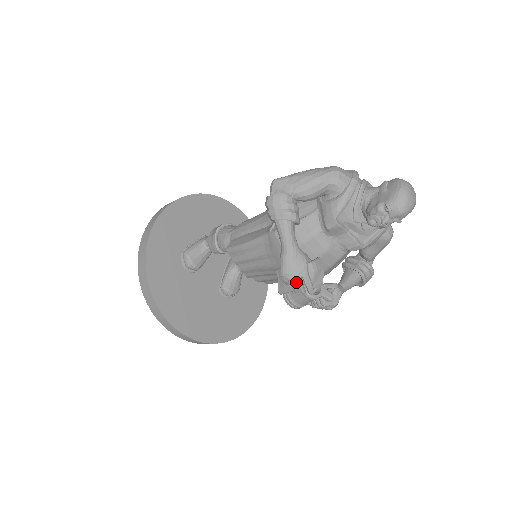
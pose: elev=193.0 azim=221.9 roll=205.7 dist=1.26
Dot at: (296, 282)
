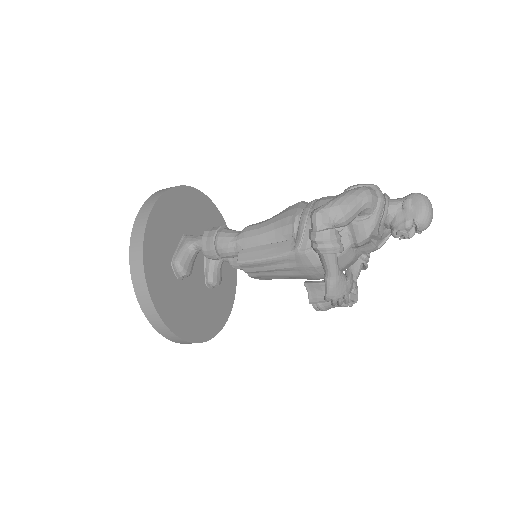
Dot at: (339, 300)
